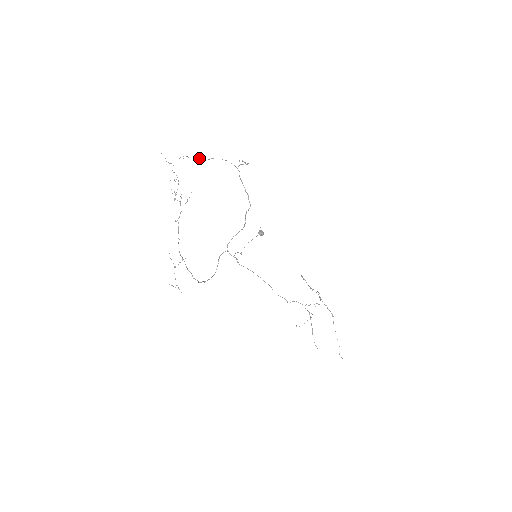
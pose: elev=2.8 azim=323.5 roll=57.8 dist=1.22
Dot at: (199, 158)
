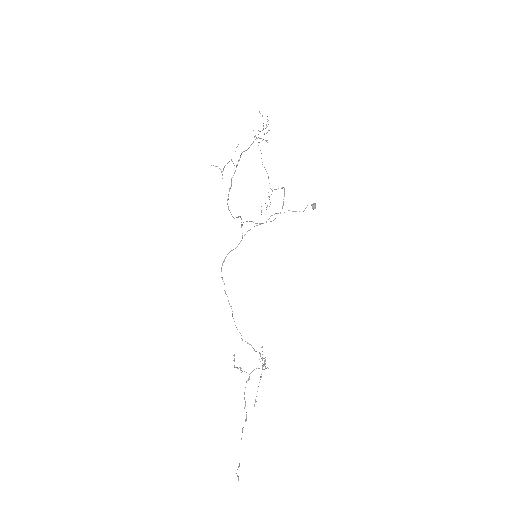
Dot at: (261, 153)
